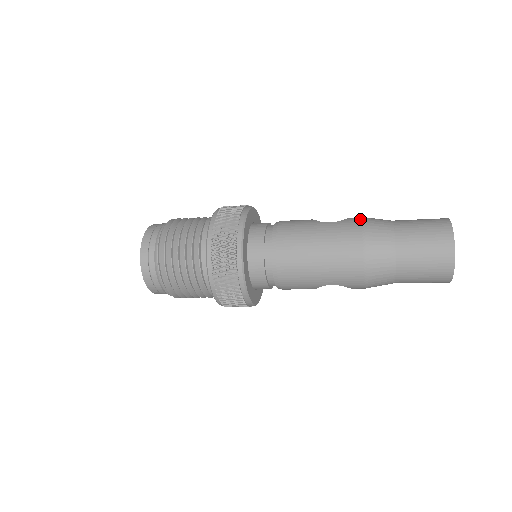
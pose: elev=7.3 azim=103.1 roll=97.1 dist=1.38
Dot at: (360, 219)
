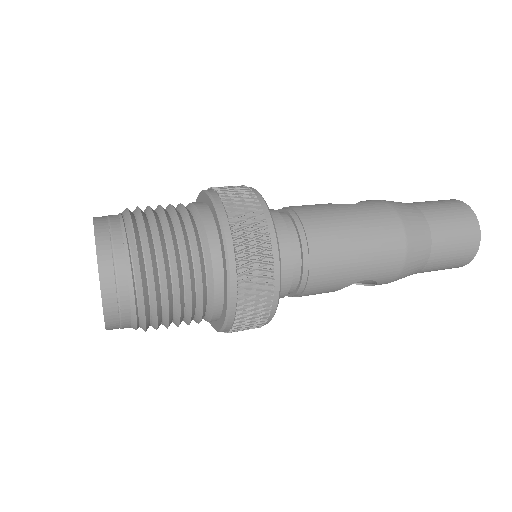
Dot at: (380, 200)
